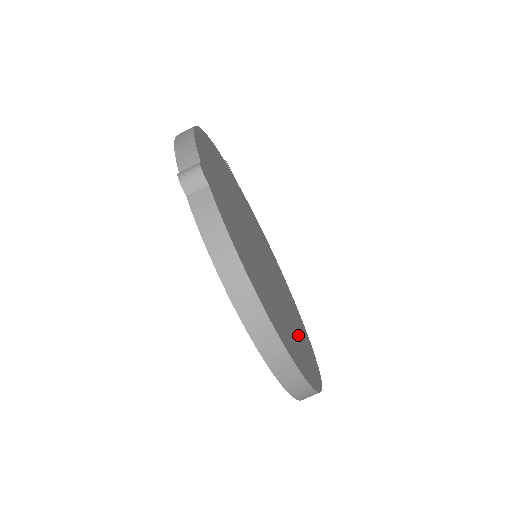
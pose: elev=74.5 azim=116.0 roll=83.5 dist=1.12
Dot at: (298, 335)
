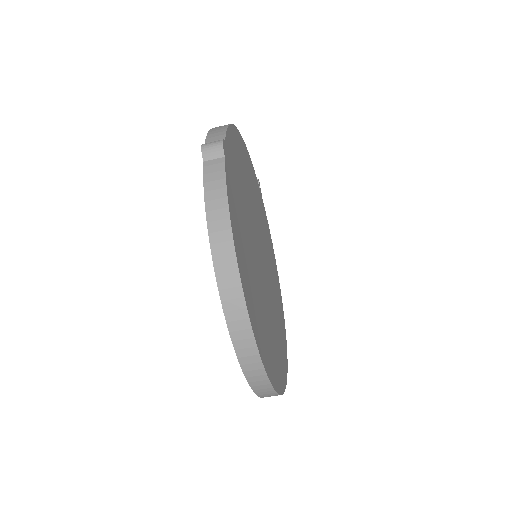
Dot at: (273, 338)
